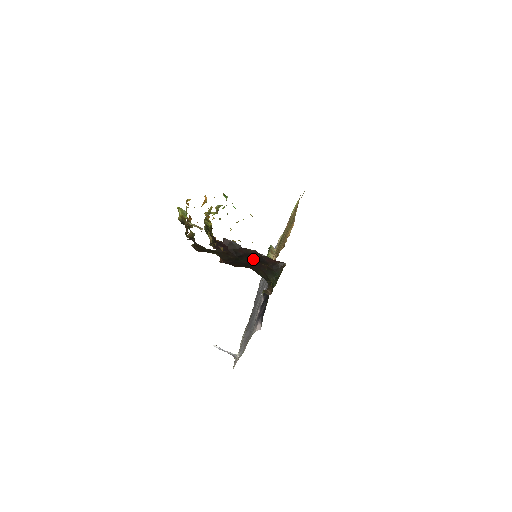
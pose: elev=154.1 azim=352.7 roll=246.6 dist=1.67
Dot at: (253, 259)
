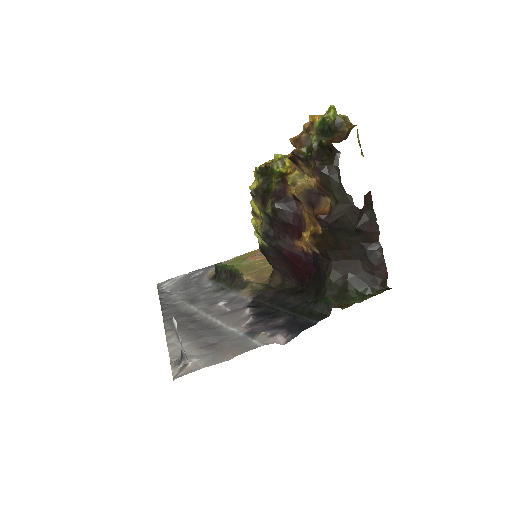
Dot at: (361, 248)
